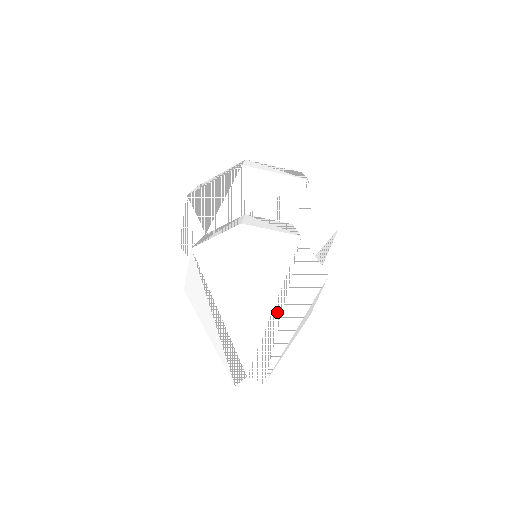
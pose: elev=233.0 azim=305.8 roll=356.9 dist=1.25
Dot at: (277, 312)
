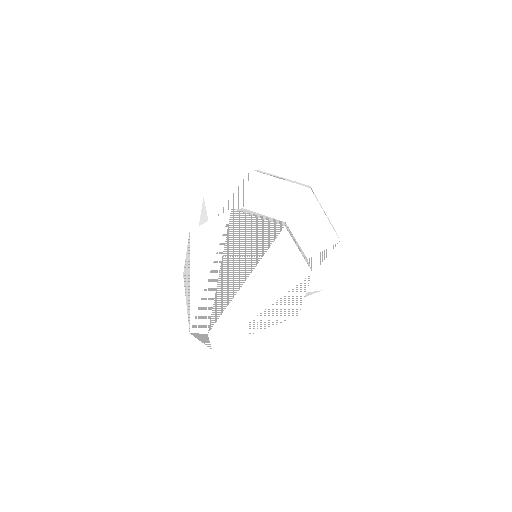
Dot at: (260, 308)
